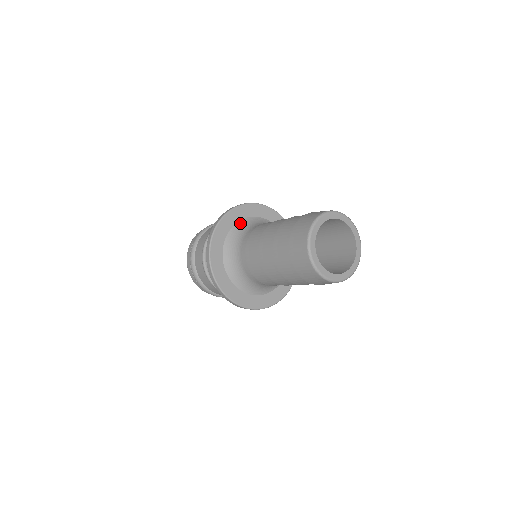
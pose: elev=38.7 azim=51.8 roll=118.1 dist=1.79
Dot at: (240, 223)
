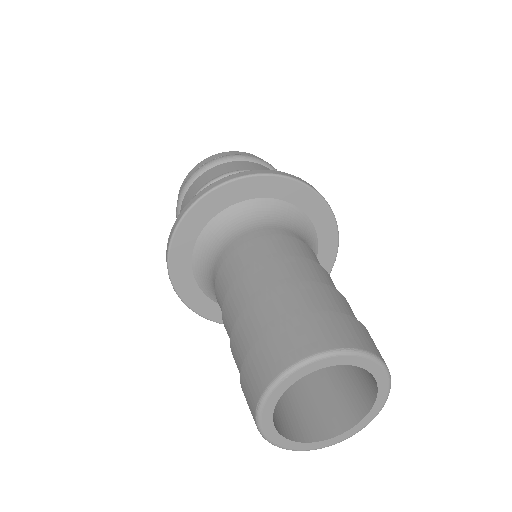
Dot at: (230, 211)
